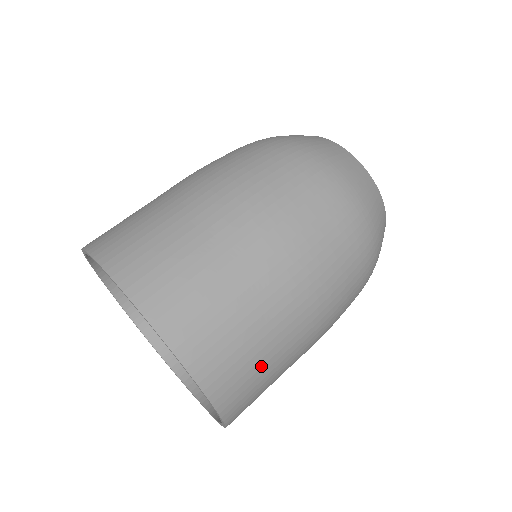
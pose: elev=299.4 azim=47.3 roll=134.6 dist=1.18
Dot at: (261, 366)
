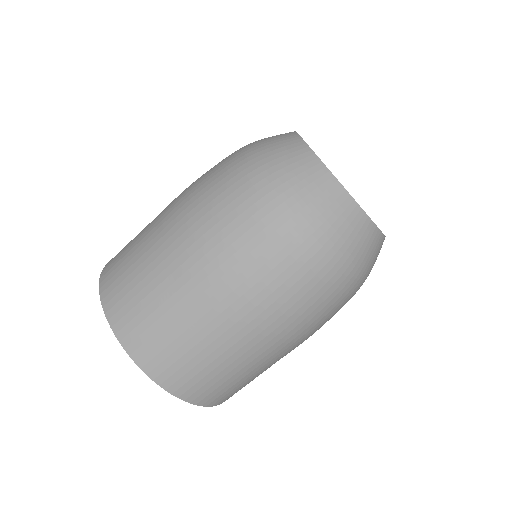
Dot at: (207, 365)
